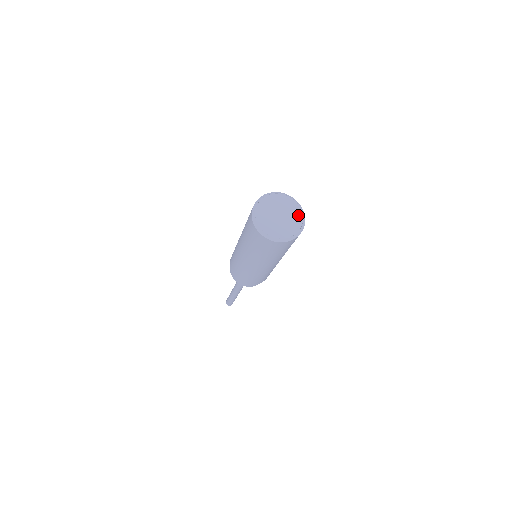
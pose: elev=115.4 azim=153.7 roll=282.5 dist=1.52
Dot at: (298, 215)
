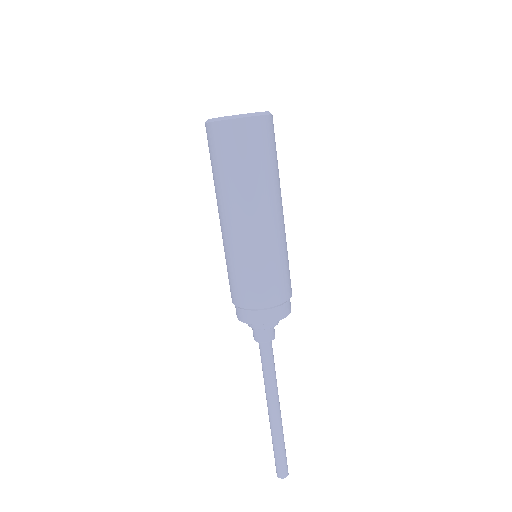
Dot at: occluded
